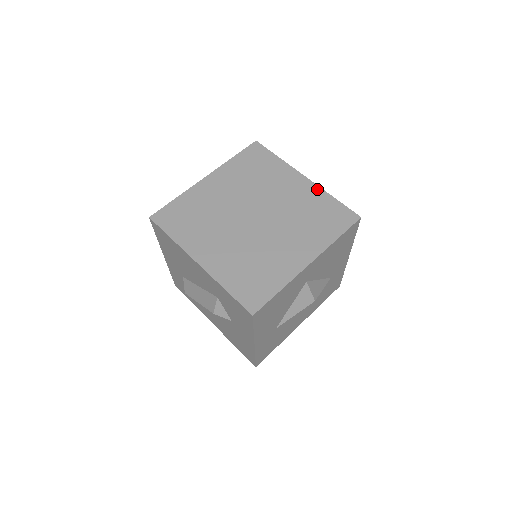
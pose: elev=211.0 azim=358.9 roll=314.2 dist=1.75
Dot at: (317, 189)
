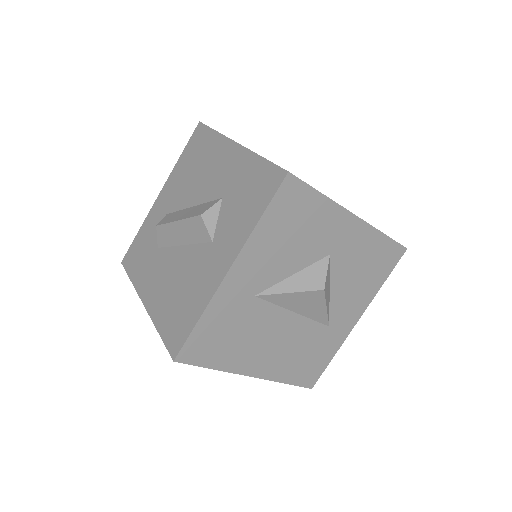
Dot at: occluded
